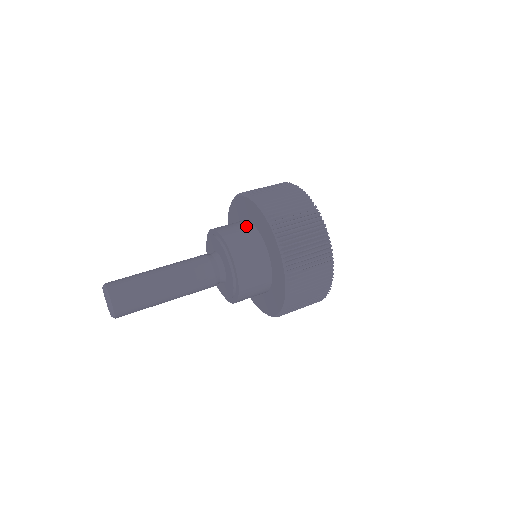
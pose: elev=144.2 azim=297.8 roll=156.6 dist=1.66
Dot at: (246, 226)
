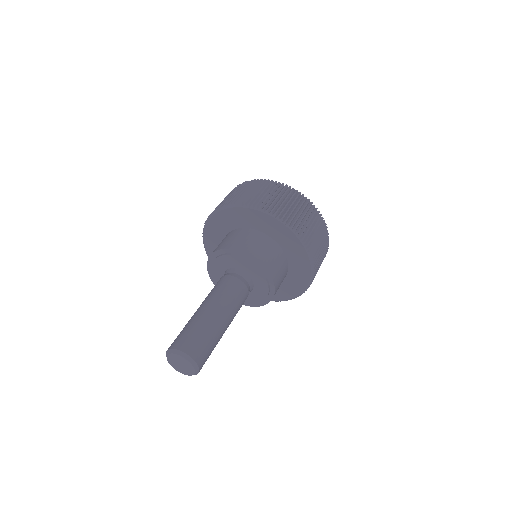
Dot at: (268, 242)
